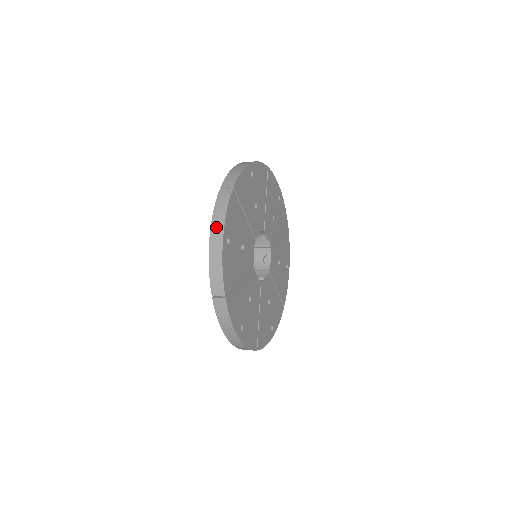
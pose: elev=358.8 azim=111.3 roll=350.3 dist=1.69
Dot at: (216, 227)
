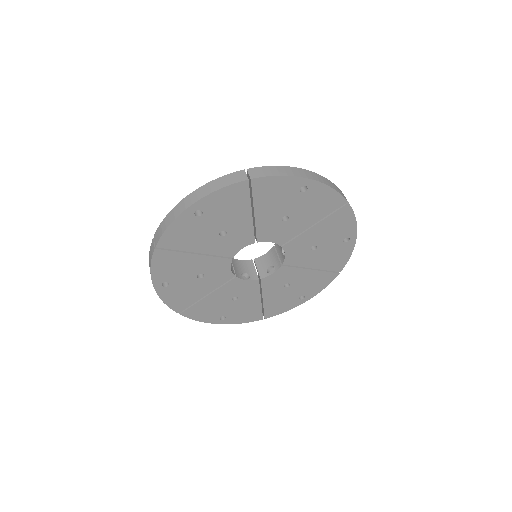
Dot at: occluded
